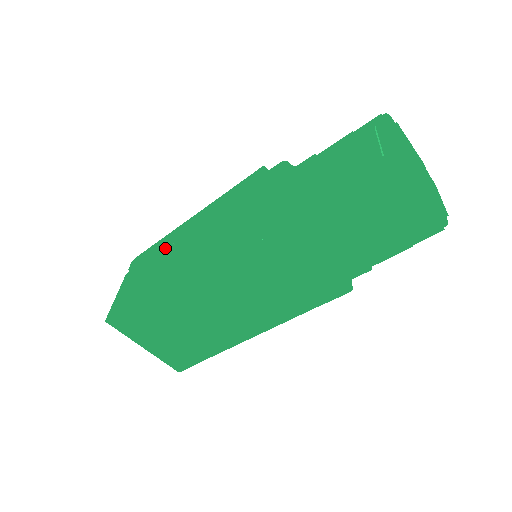
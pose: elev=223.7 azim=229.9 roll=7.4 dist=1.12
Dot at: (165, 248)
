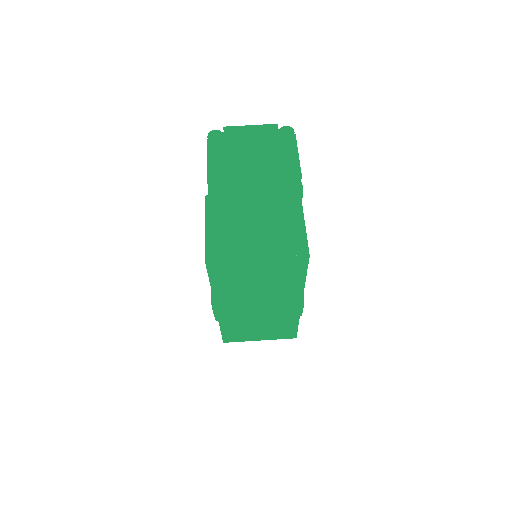
Dot at: occluded
